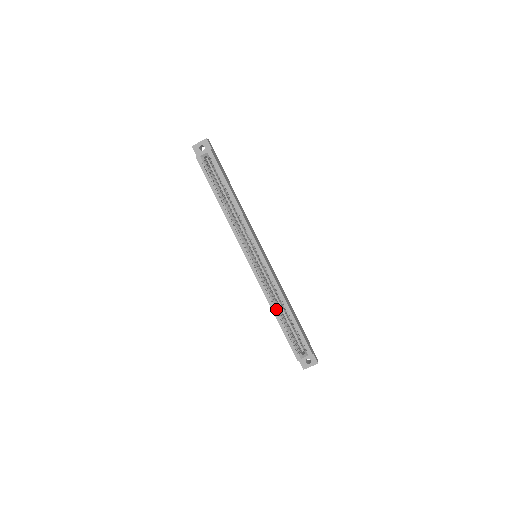
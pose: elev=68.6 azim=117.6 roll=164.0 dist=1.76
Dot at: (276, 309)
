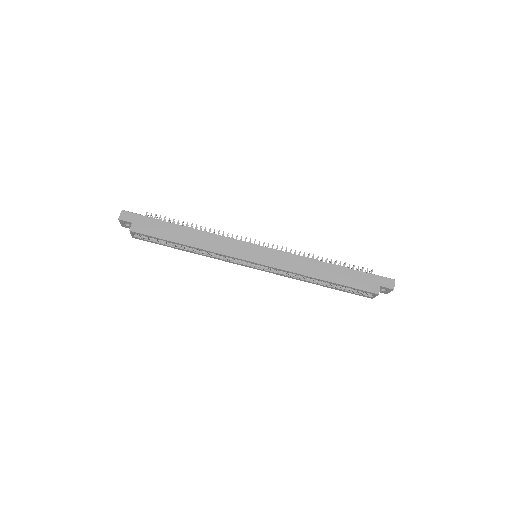
Dot at: (313, 282)
